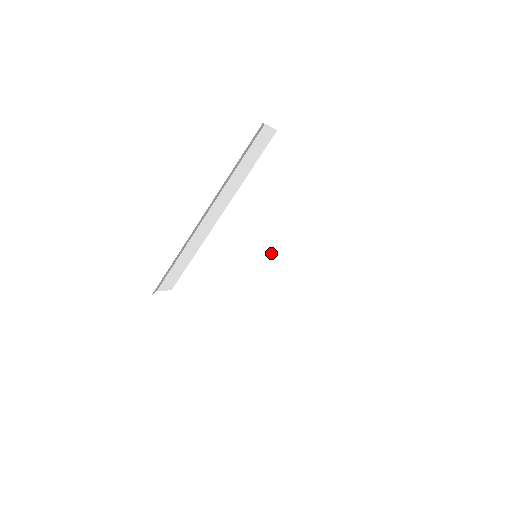
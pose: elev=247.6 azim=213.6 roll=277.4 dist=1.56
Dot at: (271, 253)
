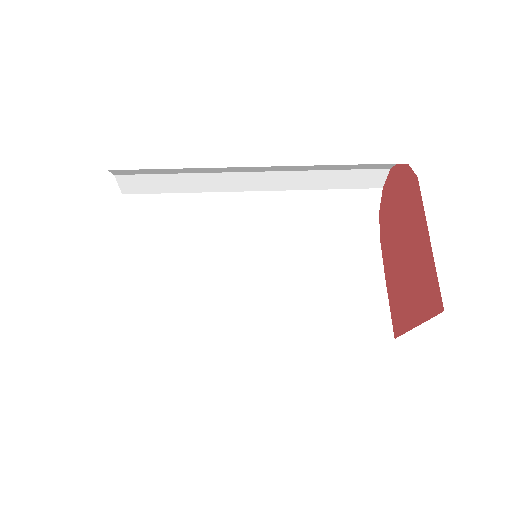
Dot at: (252, 273)
